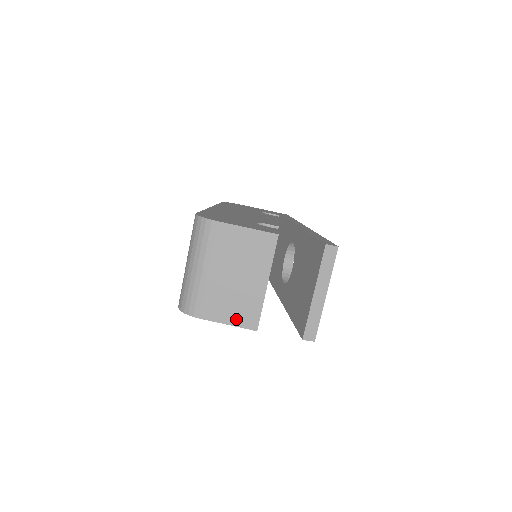
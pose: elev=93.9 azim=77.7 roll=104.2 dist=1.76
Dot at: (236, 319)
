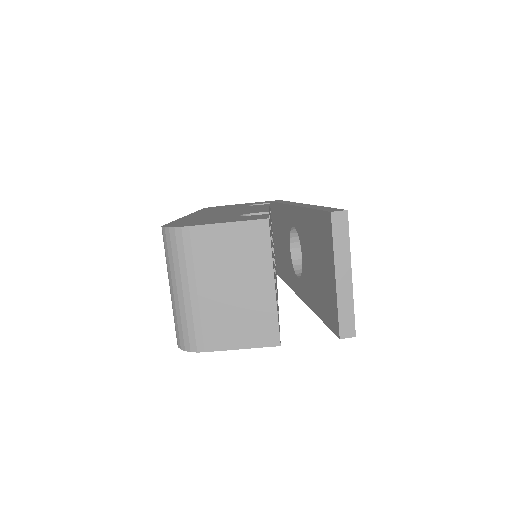
Dot at: (250, 339)
